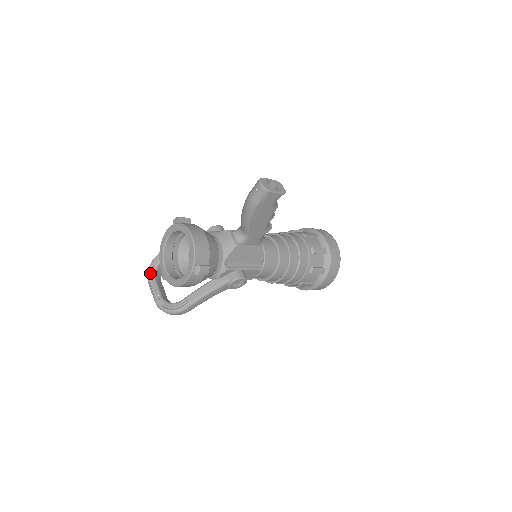
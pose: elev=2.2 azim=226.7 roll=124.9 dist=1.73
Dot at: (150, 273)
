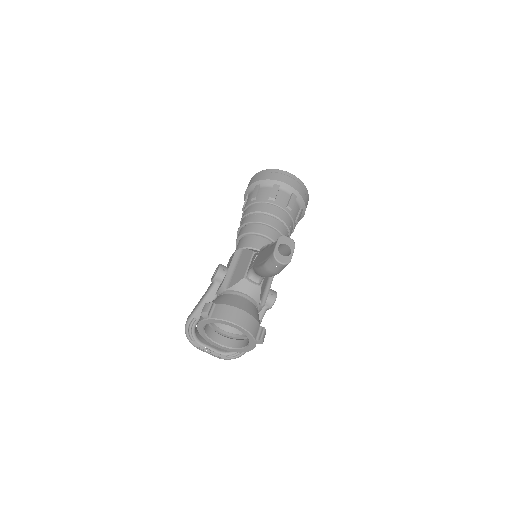
Dot at: (194, 343)
